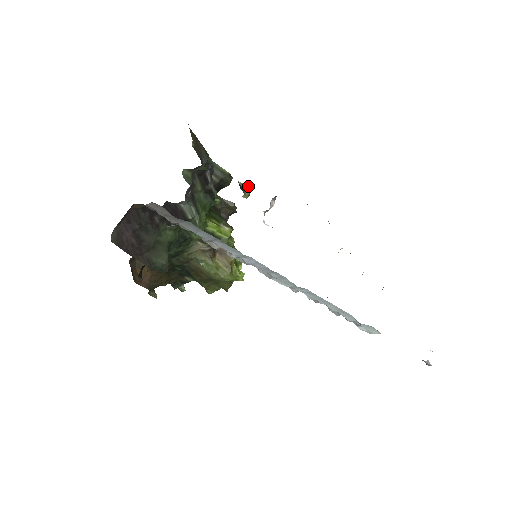
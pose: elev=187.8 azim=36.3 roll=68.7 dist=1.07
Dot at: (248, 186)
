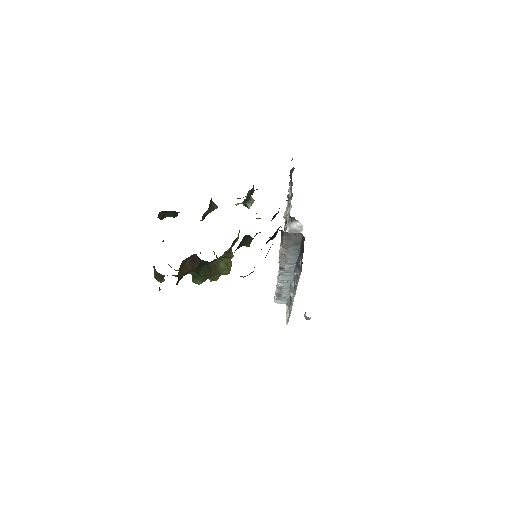
Dot at: (254, 200)
